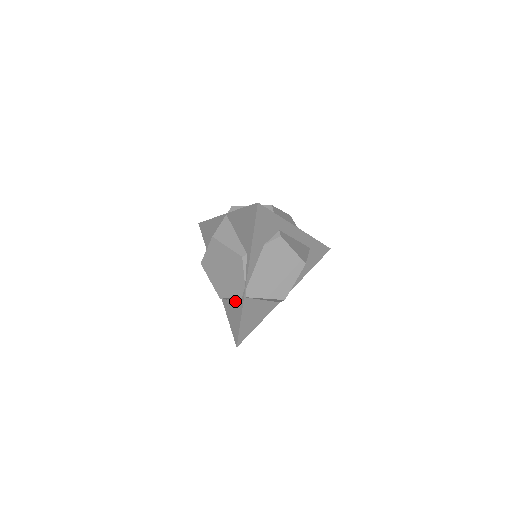
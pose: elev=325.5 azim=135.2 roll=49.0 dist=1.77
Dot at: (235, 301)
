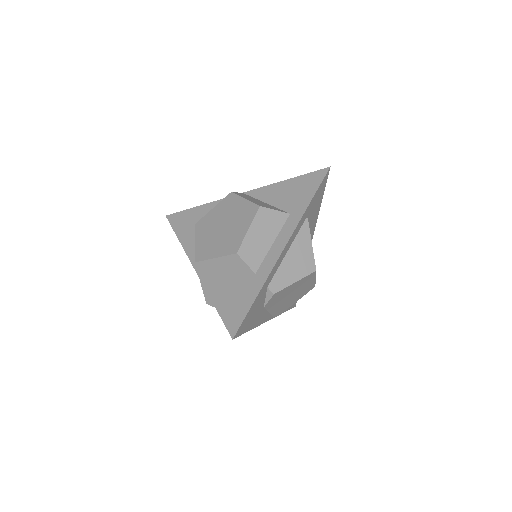
Dot at: occluded
